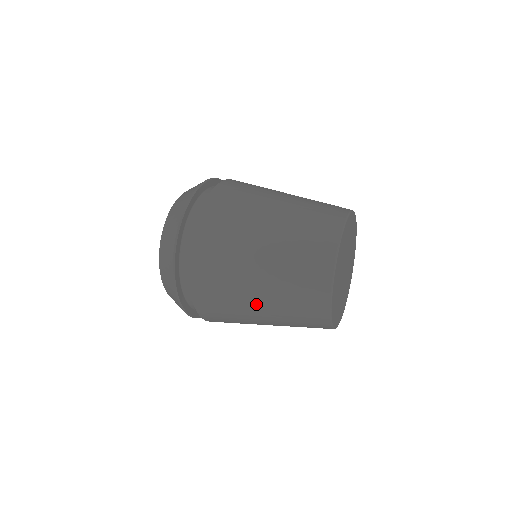
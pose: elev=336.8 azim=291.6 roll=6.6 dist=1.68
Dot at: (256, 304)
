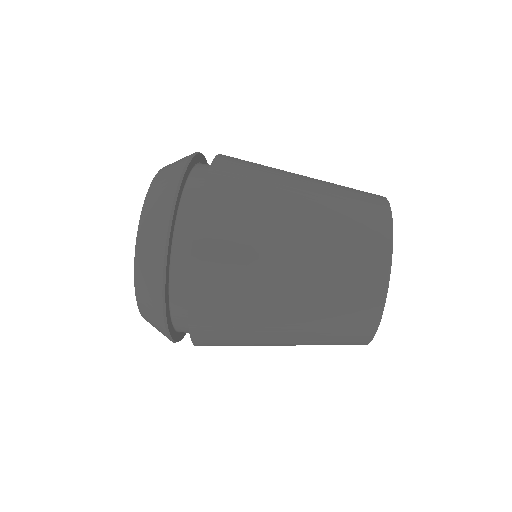
Dot at: (280, 331)
